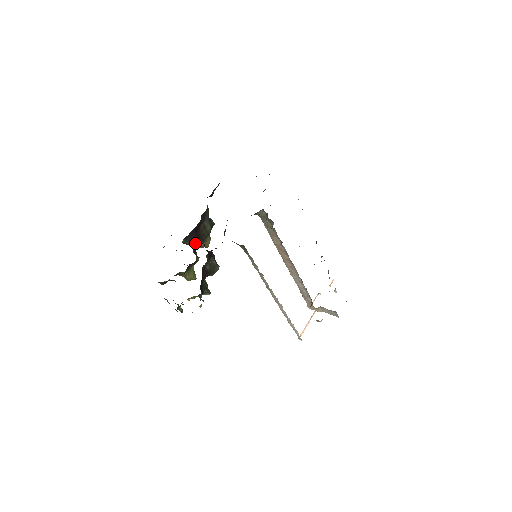
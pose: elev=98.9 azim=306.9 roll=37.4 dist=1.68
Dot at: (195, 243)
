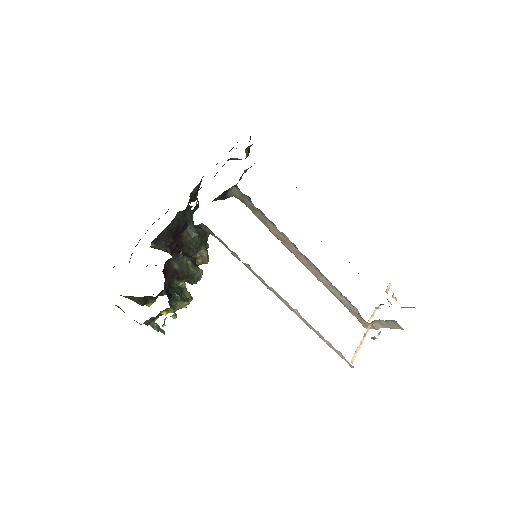
Dot at: occluded
